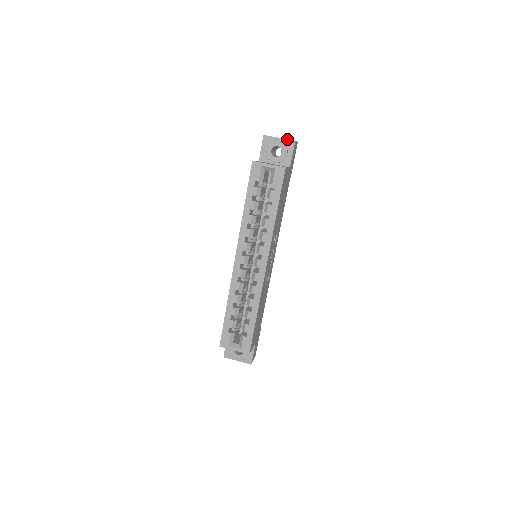
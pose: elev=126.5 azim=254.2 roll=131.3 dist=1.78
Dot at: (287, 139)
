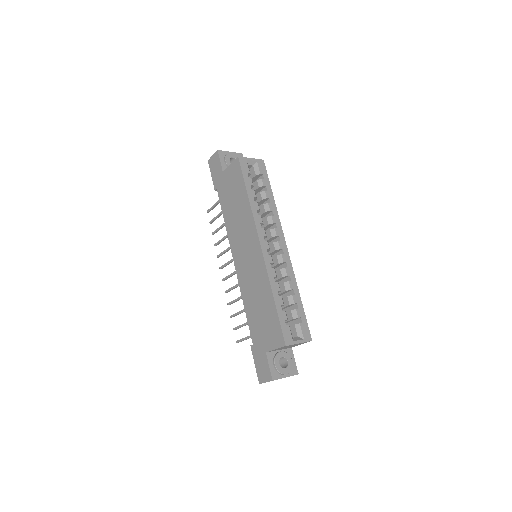
Dot at: occluded
